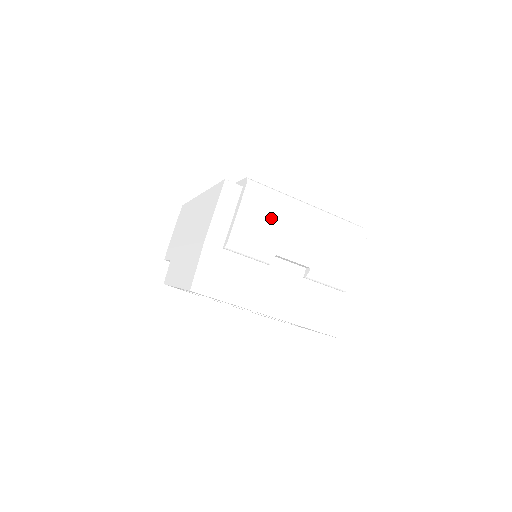
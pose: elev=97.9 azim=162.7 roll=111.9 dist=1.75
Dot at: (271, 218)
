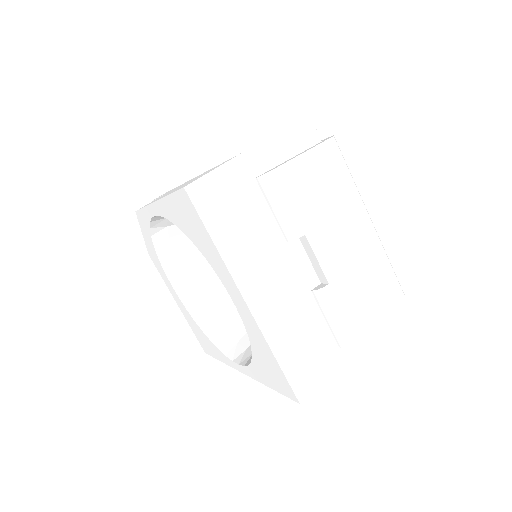
Dot at: (329, 193)
